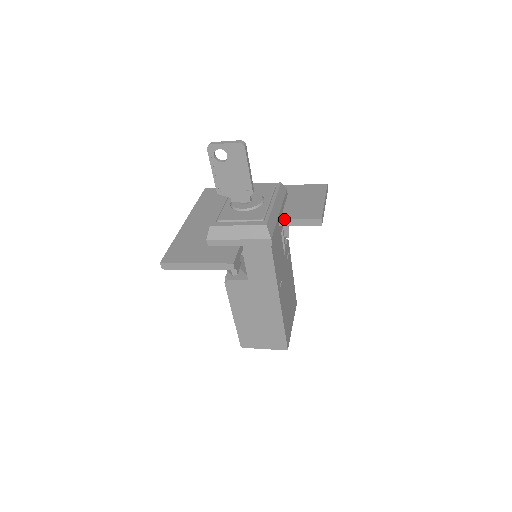
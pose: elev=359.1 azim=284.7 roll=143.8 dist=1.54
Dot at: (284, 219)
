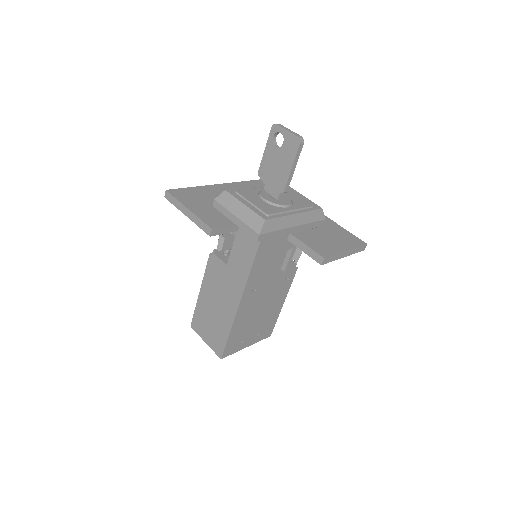
Dot at: (295, 236)
